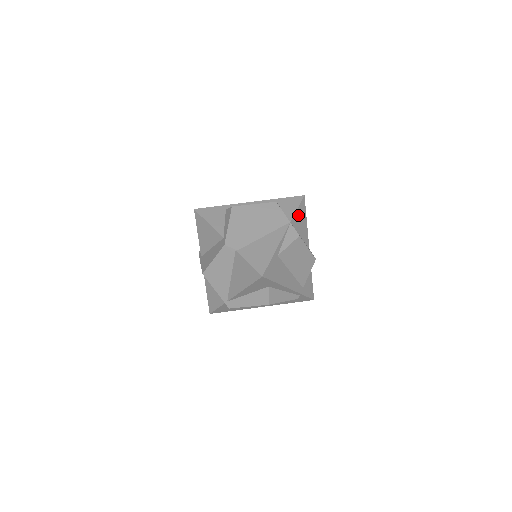
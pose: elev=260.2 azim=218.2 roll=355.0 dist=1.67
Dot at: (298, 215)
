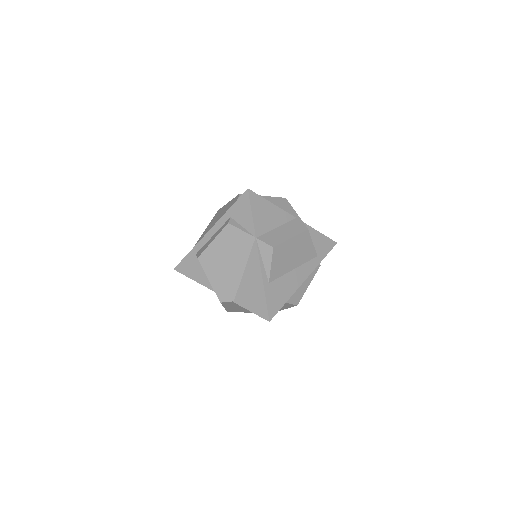
Dot at: (258, 216)
